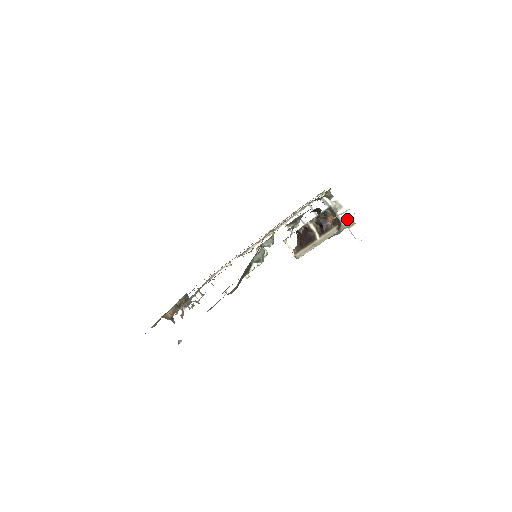
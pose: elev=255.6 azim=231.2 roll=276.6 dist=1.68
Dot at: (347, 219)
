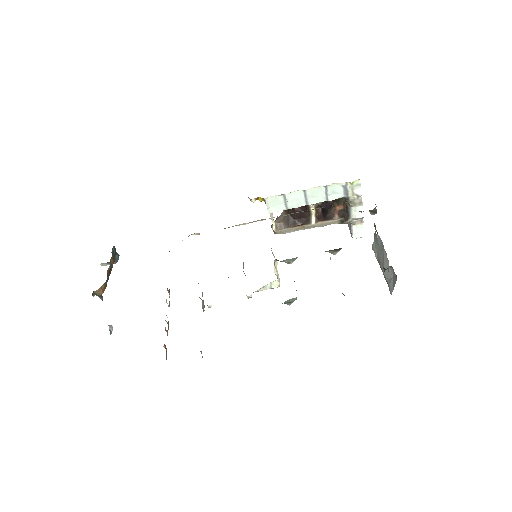
Dot at: (358, 217)
